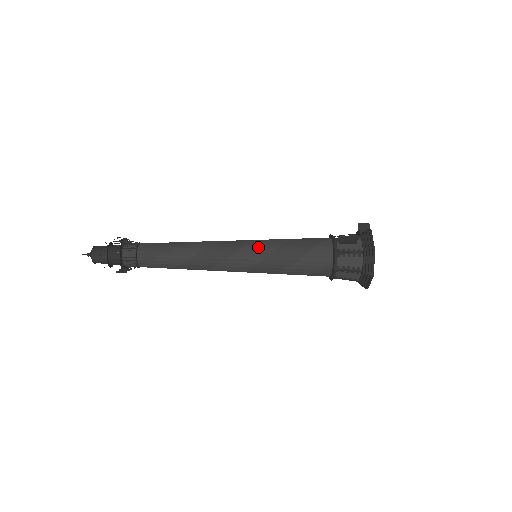
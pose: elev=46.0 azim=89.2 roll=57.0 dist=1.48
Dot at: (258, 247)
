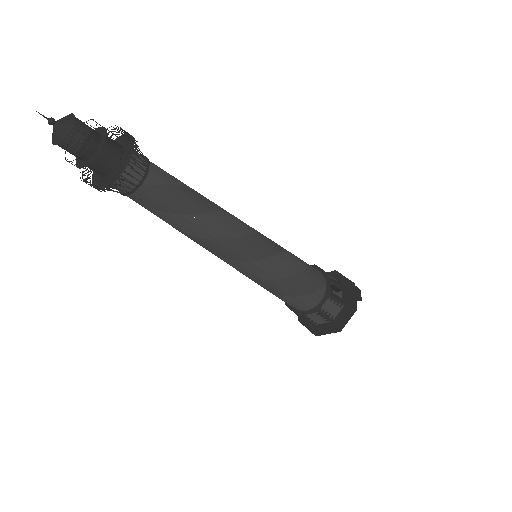
Dot at: (269, 268)
